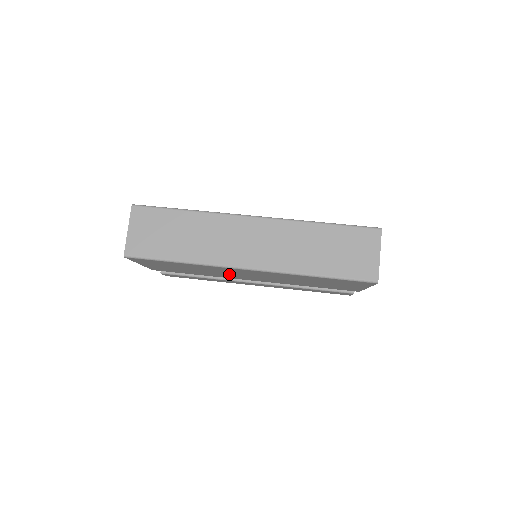
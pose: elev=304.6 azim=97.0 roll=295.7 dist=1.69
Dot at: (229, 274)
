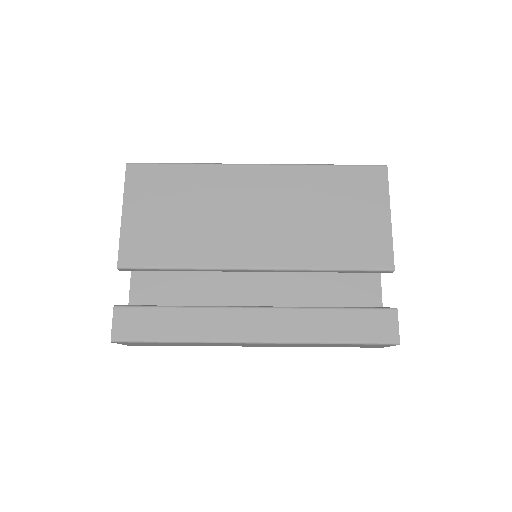
Dot at: occluded
